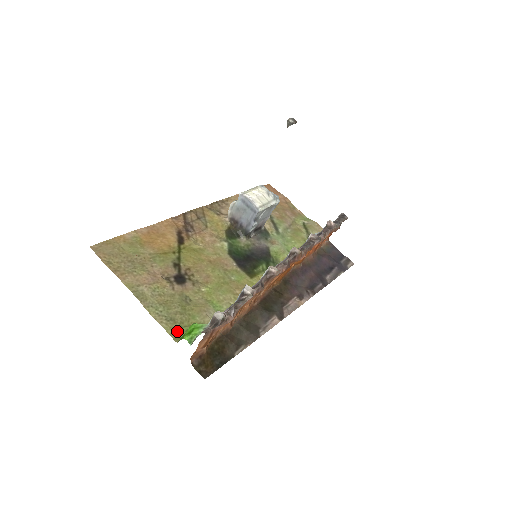
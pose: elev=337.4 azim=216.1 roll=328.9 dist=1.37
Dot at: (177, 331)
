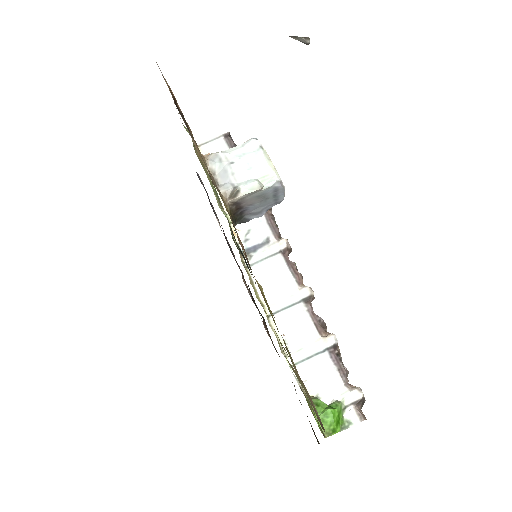
Dot at: (319, 426)
